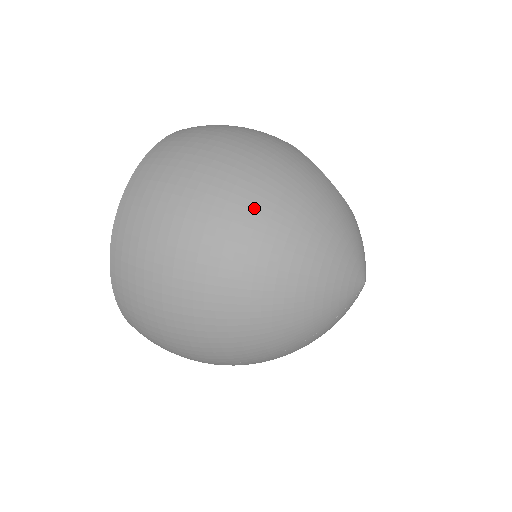
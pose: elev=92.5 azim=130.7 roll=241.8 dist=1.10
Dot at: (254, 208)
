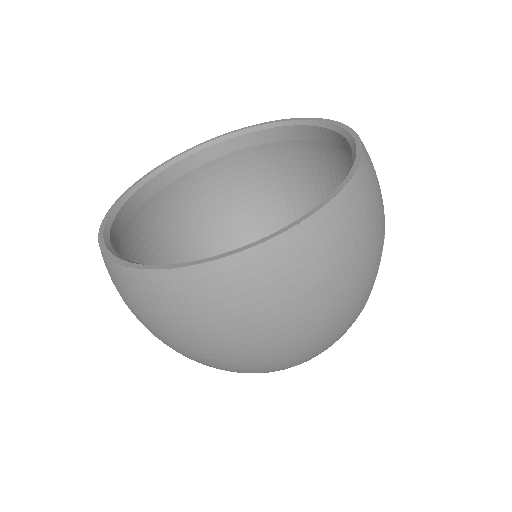
Dot at: (263, 369)
